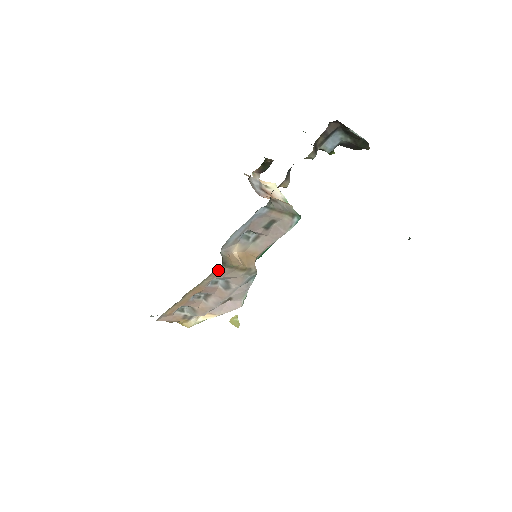
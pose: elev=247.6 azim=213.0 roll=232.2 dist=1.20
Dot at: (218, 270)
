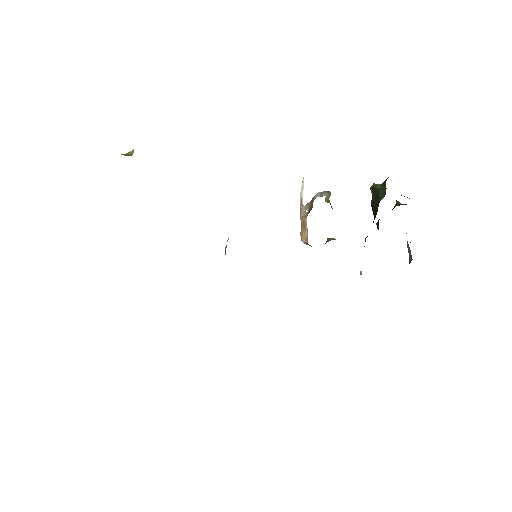
Dot at: occluded
